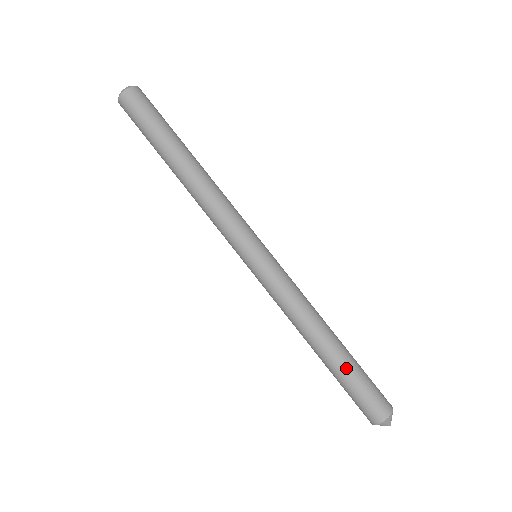
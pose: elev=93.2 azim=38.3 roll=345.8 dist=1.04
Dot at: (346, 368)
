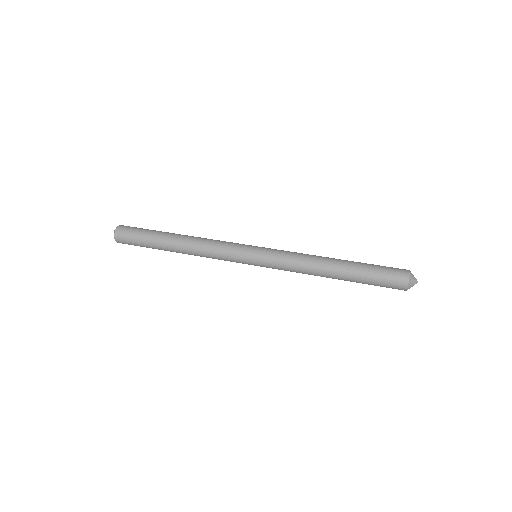
Dot at: (360, 263)
